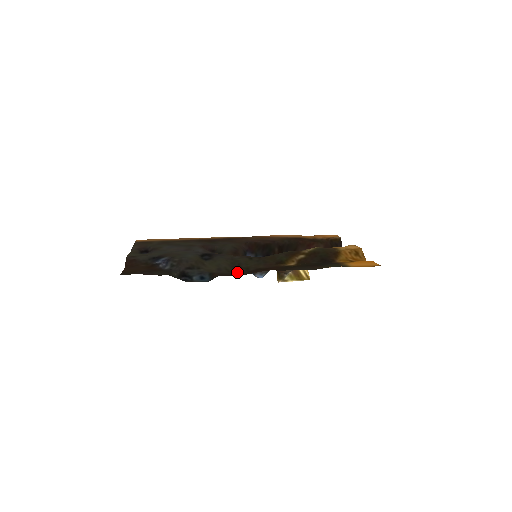
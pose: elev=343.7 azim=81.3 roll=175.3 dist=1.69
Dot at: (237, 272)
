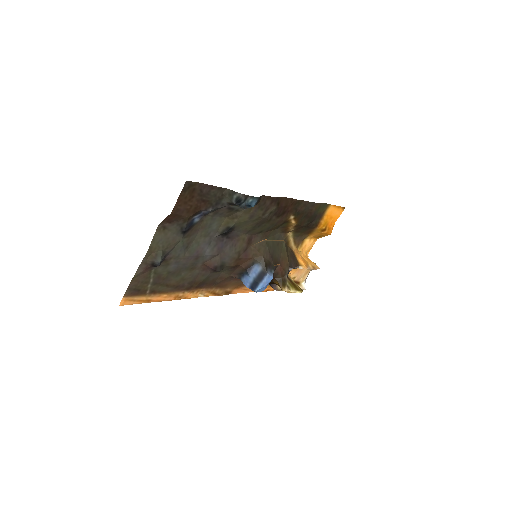
Dot at: (266, 216)
